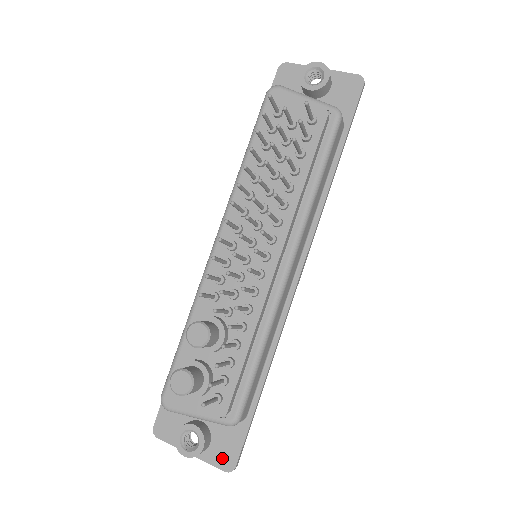
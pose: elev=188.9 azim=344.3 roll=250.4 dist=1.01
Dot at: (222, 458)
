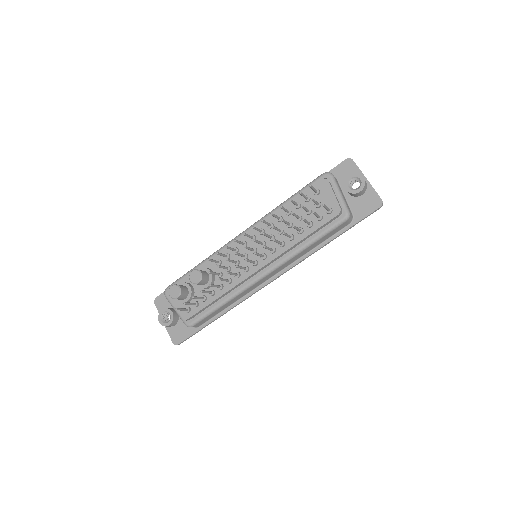
Dot at: (175, 336)
